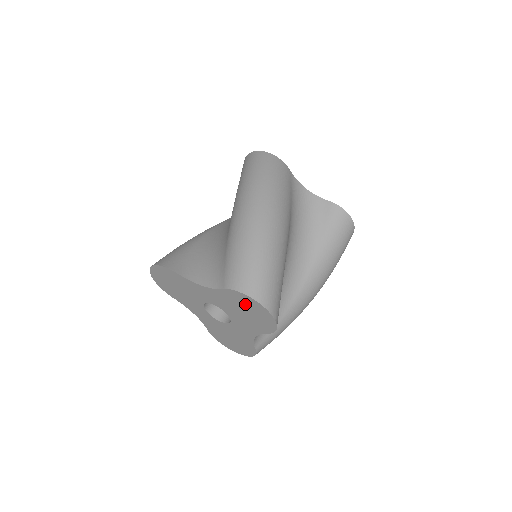
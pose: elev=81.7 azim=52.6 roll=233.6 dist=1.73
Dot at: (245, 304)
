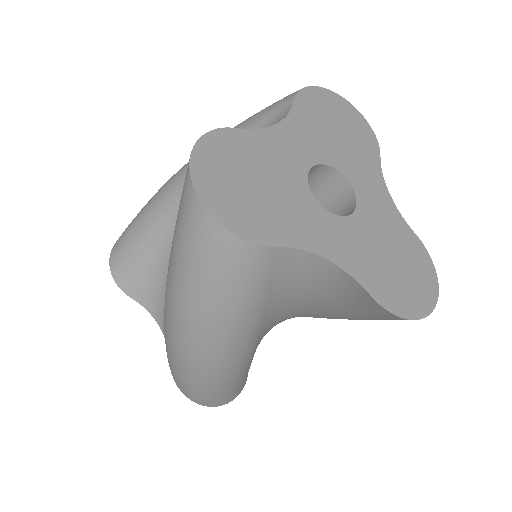
Dot at: occluded
